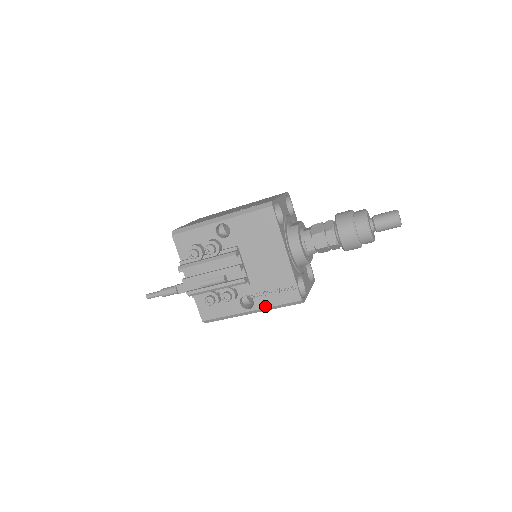
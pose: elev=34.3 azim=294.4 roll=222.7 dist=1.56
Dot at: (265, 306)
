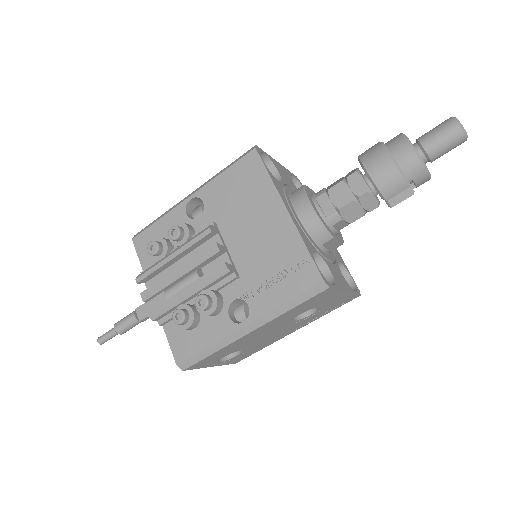
Dot at: (267, 309)
